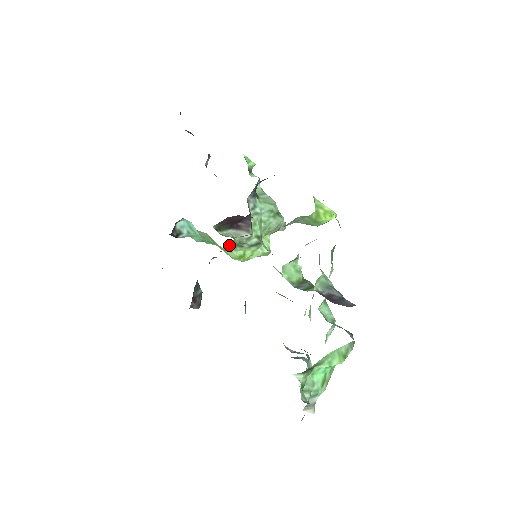
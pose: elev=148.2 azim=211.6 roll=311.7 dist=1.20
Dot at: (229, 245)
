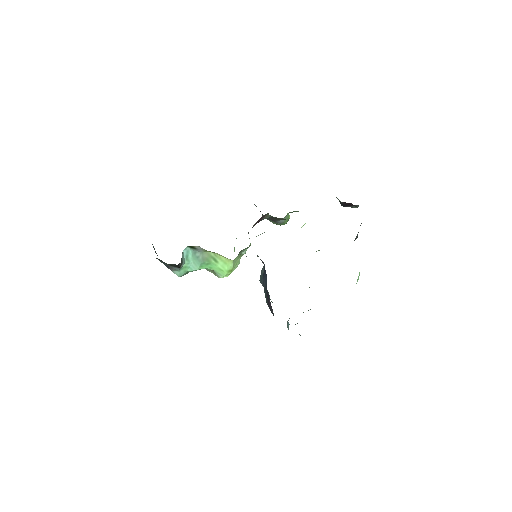
Dot at: (240, 252)
